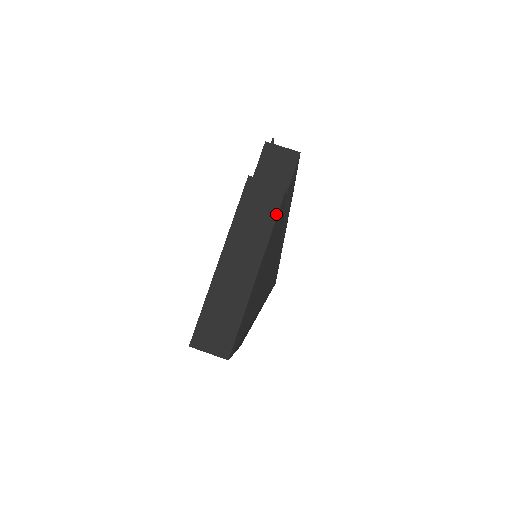
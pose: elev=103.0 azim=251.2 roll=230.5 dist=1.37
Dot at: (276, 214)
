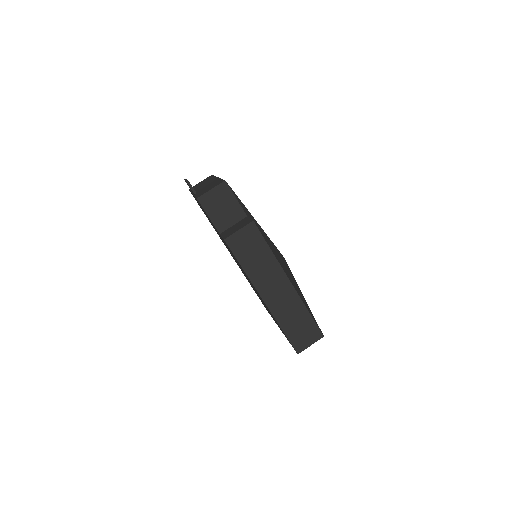
Dot at: (265, 242)
